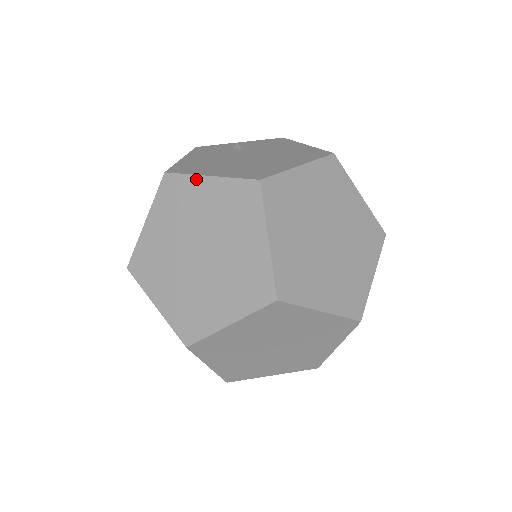
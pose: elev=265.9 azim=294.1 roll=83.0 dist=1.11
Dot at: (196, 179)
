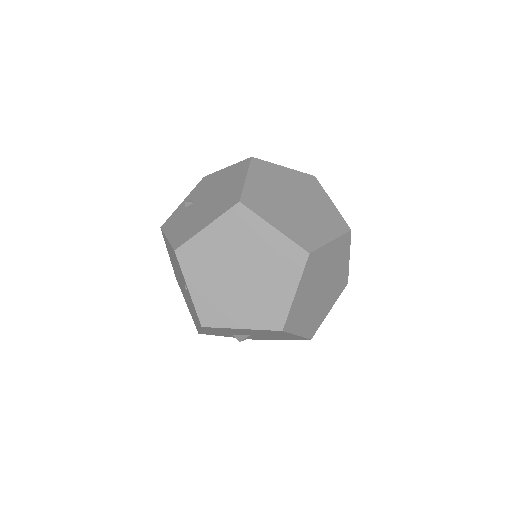
Dot at: (199, 236)
